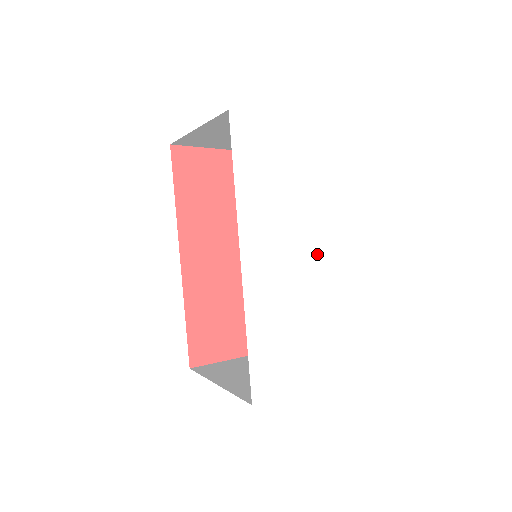
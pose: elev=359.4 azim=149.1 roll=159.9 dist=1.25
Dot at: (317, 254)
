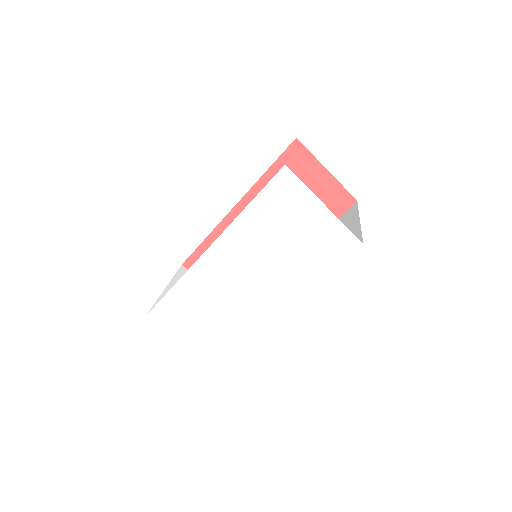
Dot at: (263, 297)
